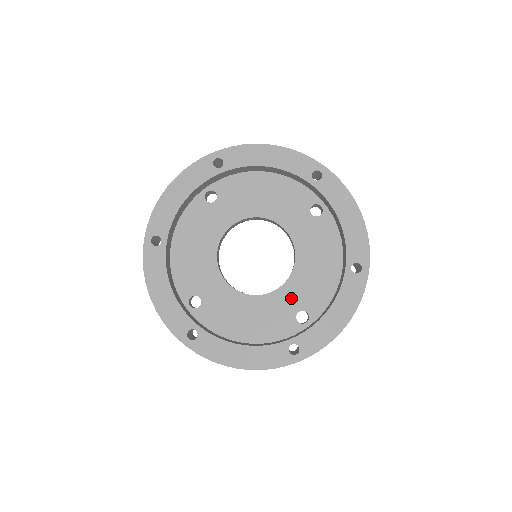
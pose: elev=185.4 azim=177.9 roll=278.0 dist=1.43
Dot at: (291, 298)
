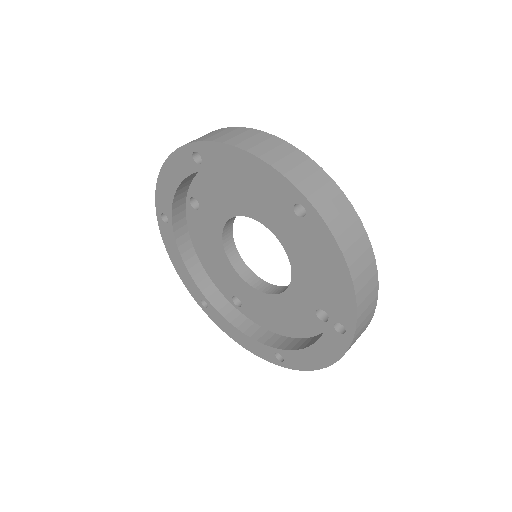
Dot at: (243, 292)
